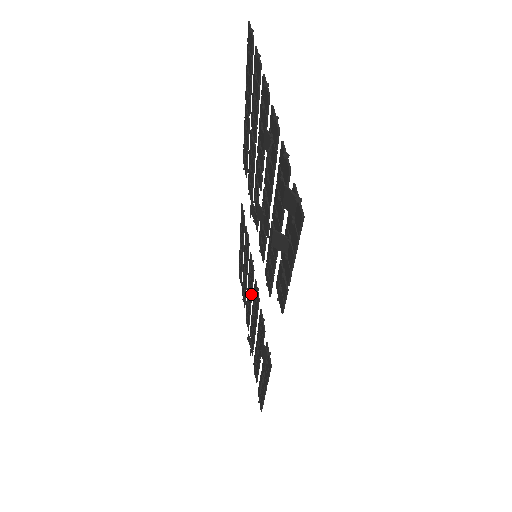
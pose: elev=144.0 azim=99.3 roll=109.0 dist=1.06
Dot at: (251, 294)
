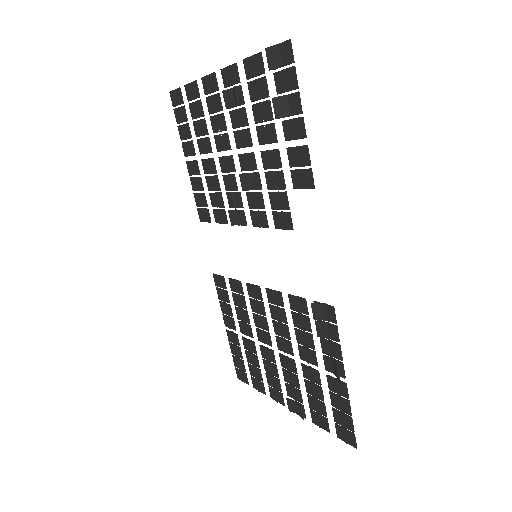
Dot at: (268, 330)
